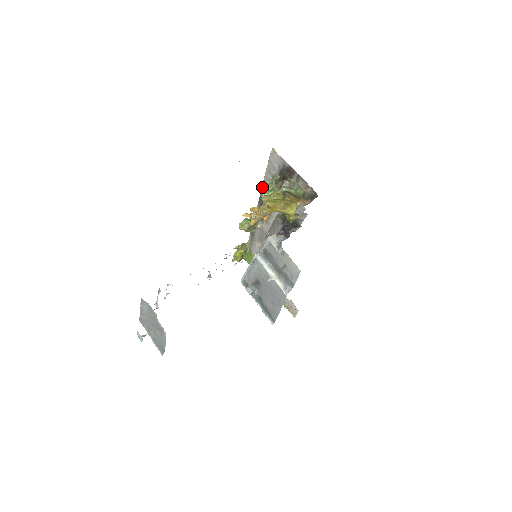
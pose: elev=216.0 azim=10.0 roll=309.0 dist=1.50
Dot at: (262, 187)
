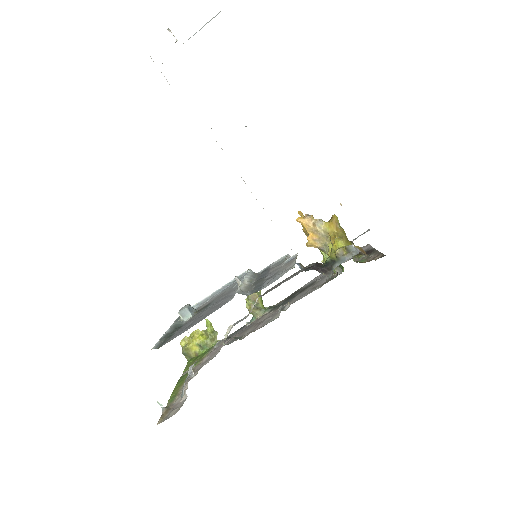
Dot at: (313, 279)
